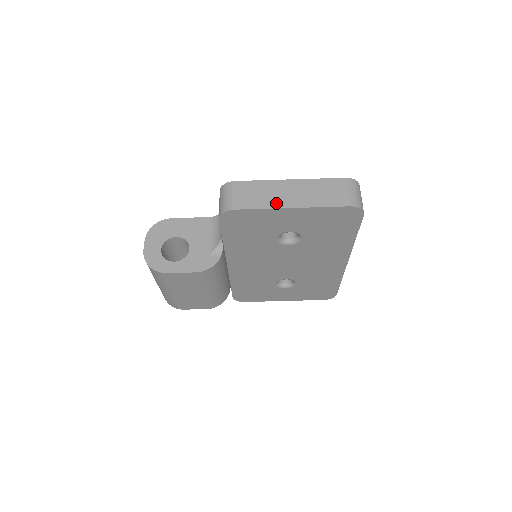
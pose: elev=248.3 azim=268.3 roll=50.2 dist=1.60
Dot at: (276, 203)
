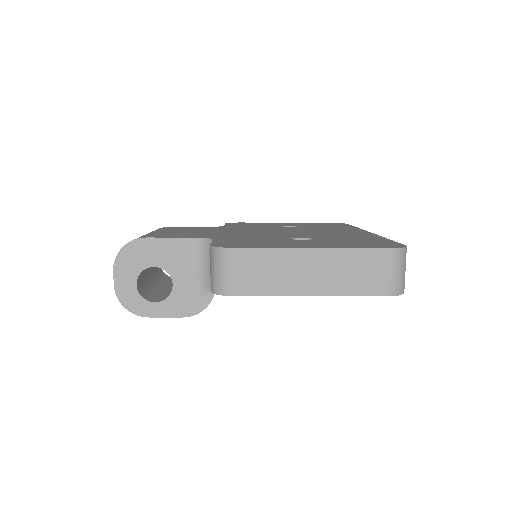
Dot at: (289, 288)
